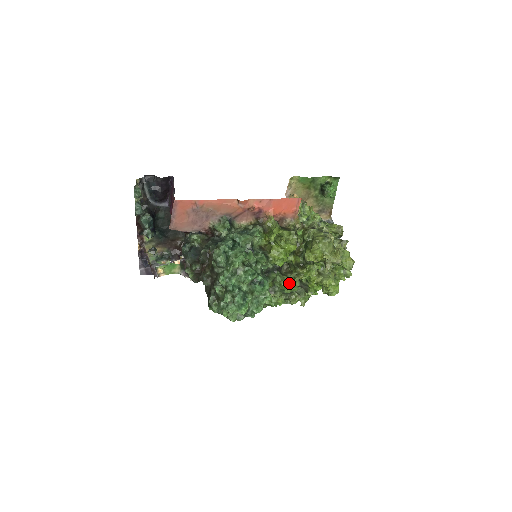
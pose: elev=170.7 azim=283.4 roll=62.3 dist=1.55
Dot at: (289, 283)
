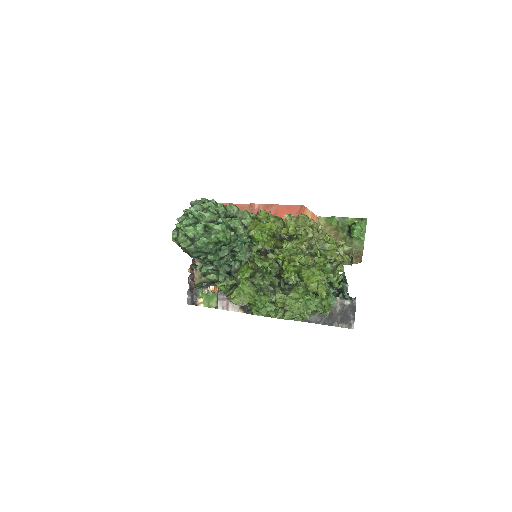
Dot at: (264, 260)
